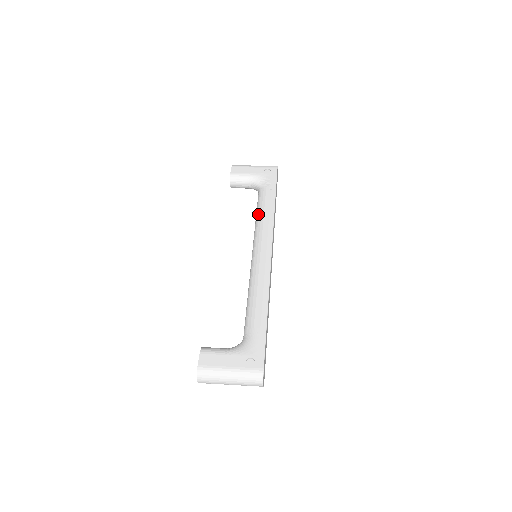
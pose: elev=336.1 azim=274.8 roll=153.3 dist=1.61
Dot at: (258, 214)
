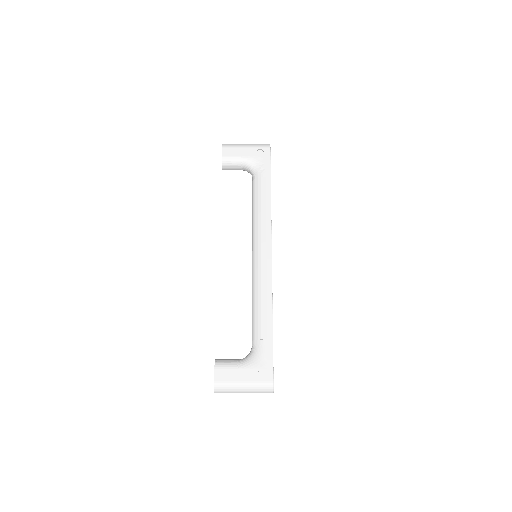
Dot at: (255, 208)
